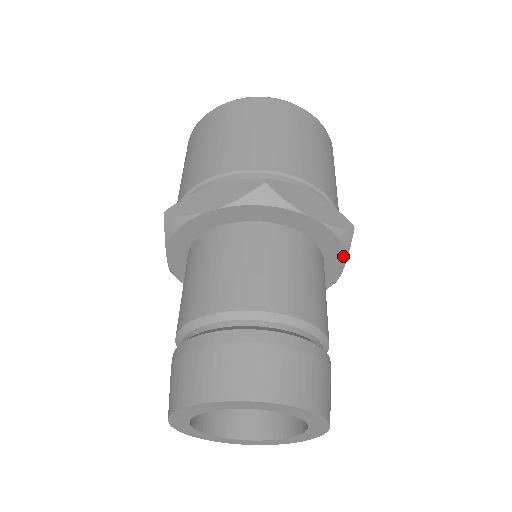
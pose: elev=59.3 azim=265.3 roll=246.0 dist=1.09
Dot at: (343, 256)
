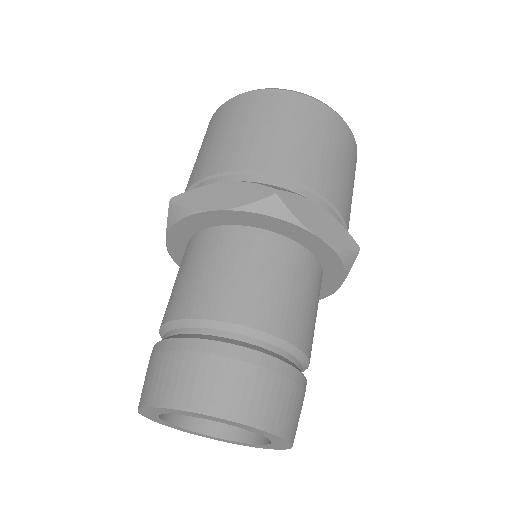
Dot at: (343, 275)
